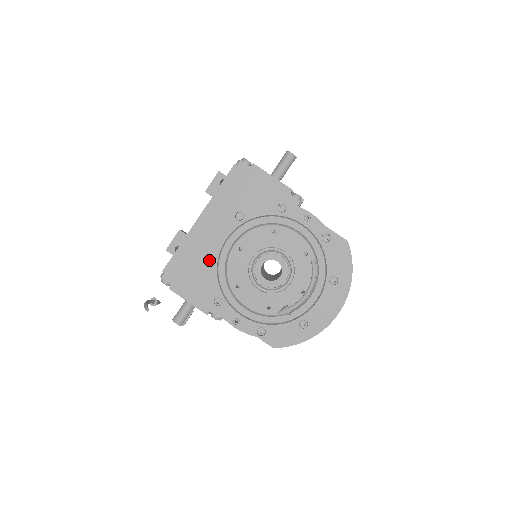
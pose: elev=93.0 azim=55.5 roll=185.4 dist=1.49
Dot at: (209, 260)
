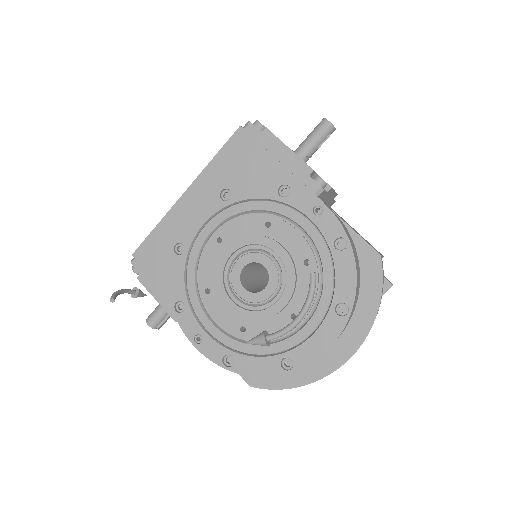
Dot at: (179, 249)
